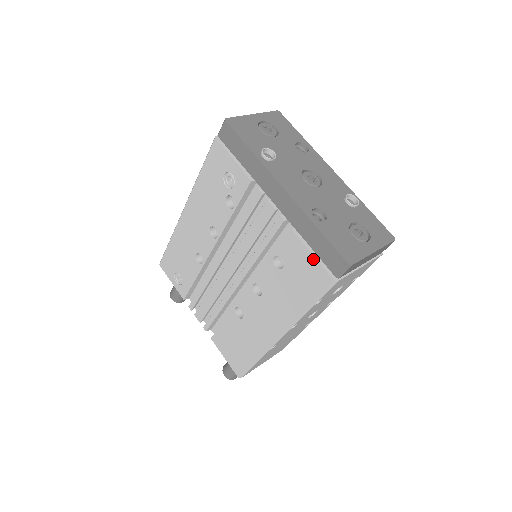
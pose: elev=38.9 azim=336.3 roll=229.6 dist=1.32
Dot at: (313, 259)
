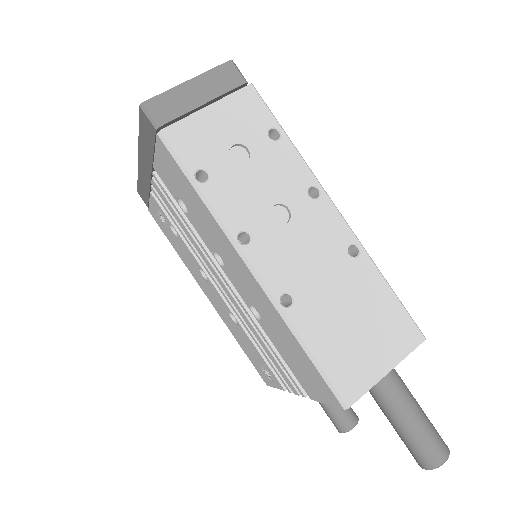
Dot at: (157, 153)
